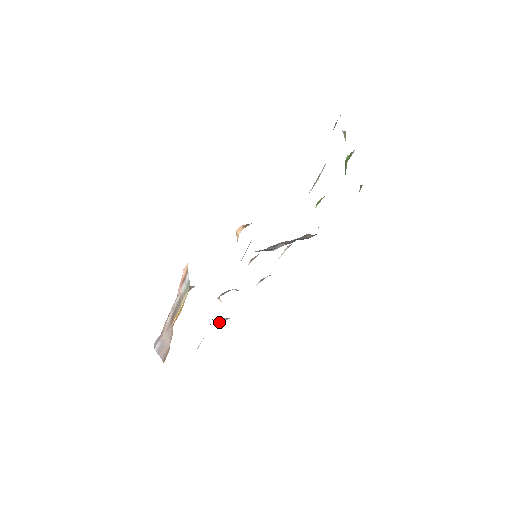
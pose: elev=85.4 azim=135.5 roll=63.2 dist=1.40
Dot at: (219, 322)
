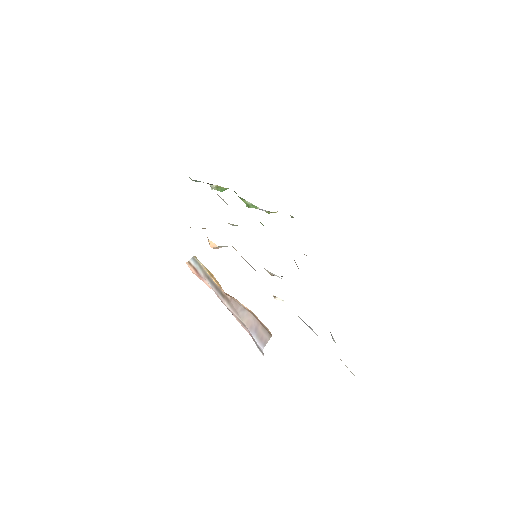
Dot at: (332, 338)
